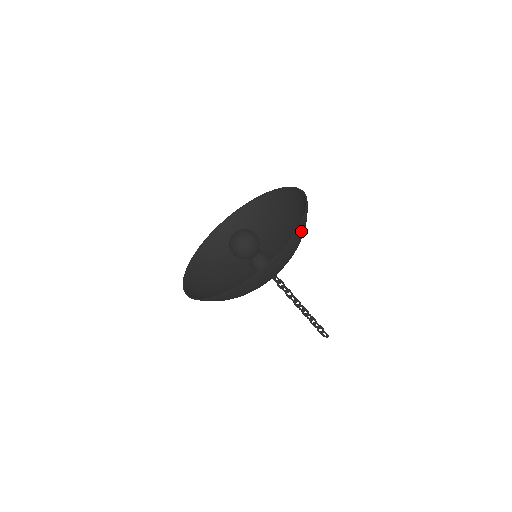
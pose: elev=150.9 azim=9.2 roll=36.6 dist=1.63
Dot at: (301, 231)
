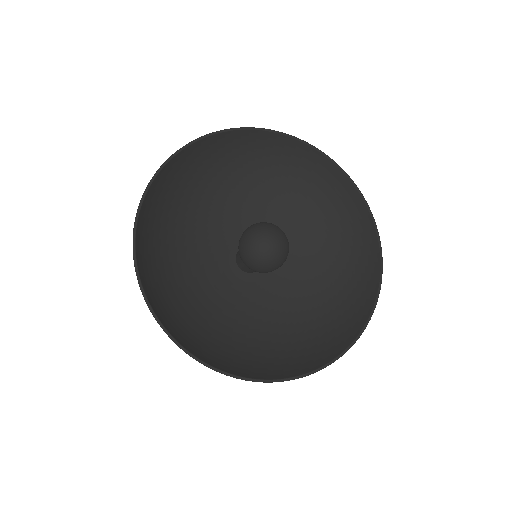
Dot at: (325, 355)
